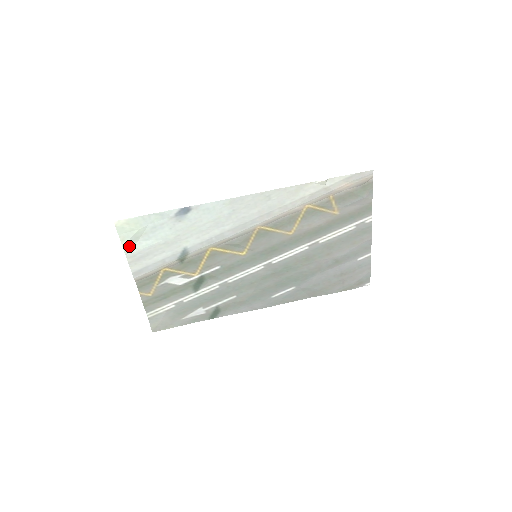
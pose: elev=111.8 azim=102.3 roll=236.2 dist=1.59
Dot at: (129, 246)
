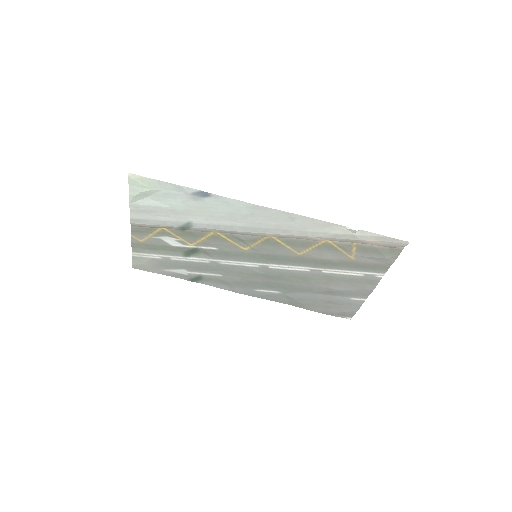
Dot at: (136, 198)
